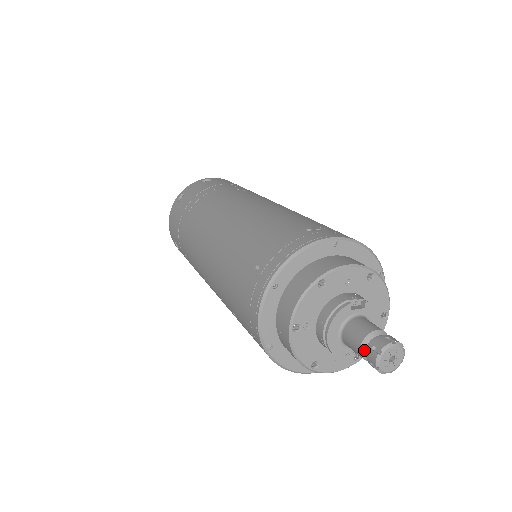
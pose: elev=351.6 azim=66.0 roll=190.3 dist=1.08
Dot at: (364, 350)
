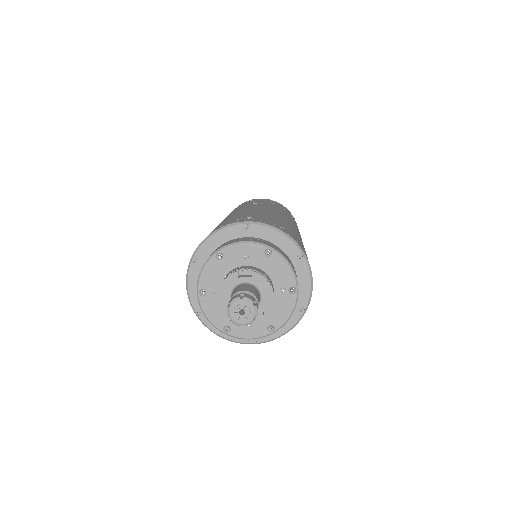
Dot at: occluded
